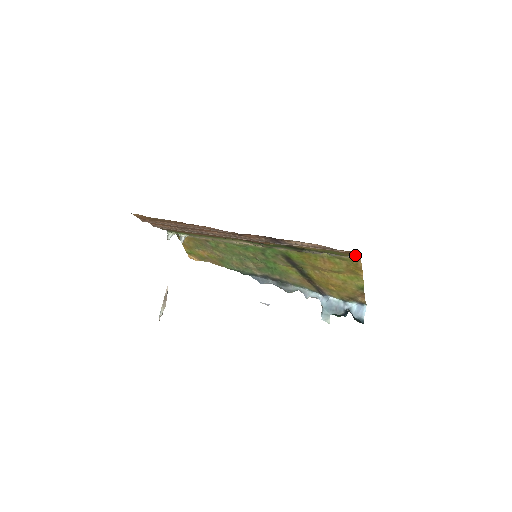
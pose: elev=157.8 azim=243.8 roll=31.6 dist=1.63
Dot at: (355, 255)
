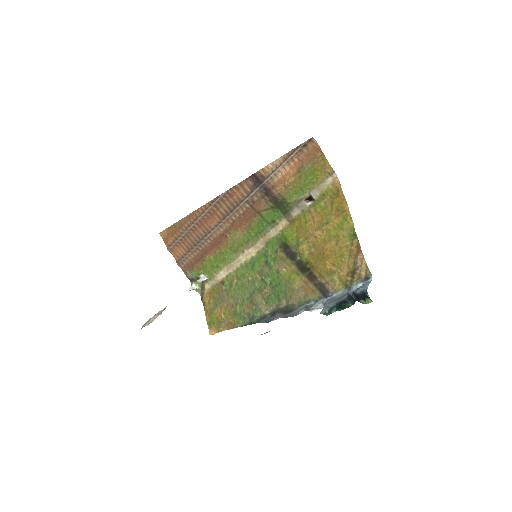
Dot at: (324, 158)
